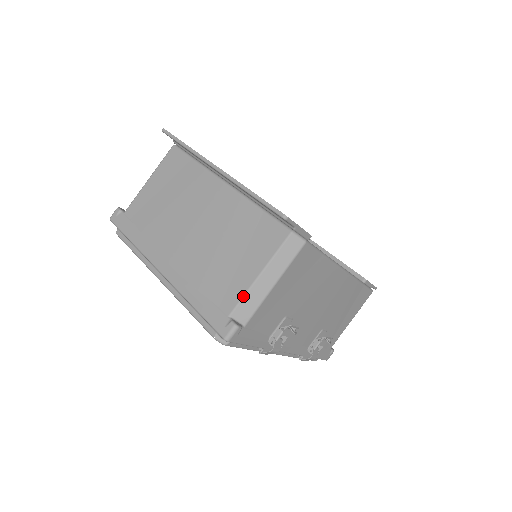
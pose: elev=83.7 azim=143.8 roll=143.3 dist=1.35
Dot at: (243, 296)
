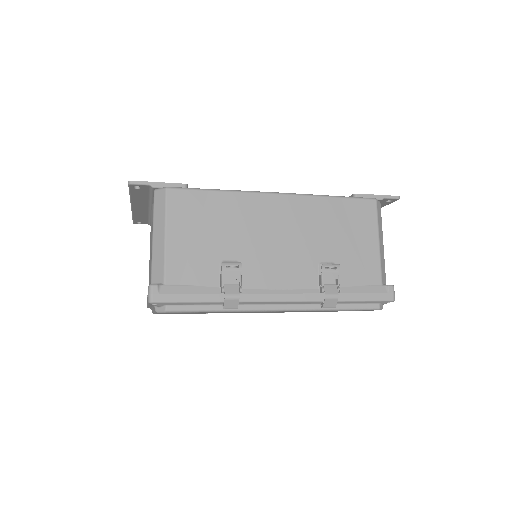
Dot at: (151, 262)
